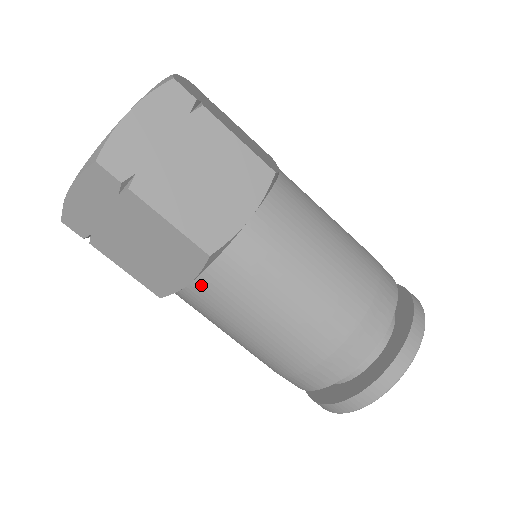
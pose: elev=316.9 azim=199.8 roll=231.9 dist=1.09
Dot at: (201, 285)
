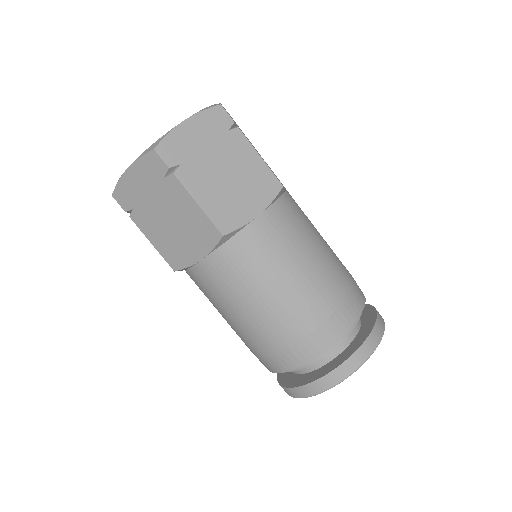
Dot at: (268, 217)
